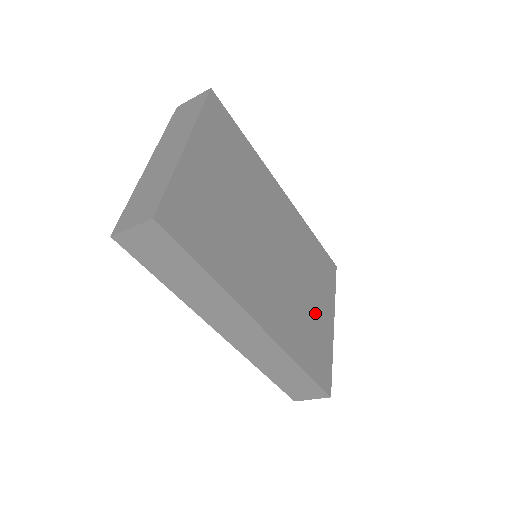
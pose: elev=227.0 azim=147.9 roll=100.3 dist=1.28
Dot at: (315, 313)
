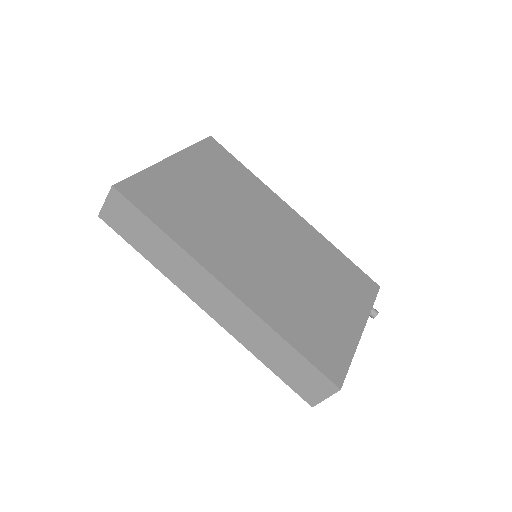
Dot at: (326, 309)
